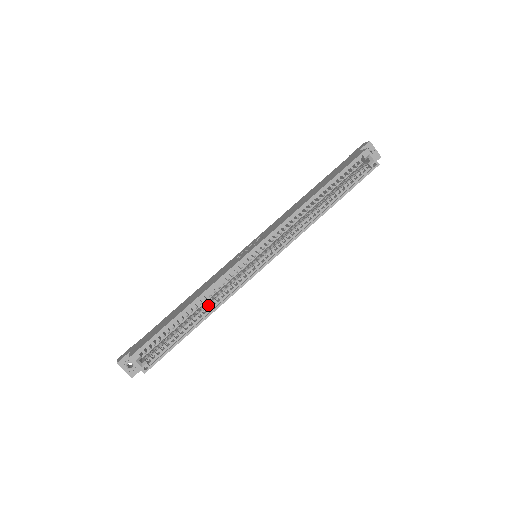
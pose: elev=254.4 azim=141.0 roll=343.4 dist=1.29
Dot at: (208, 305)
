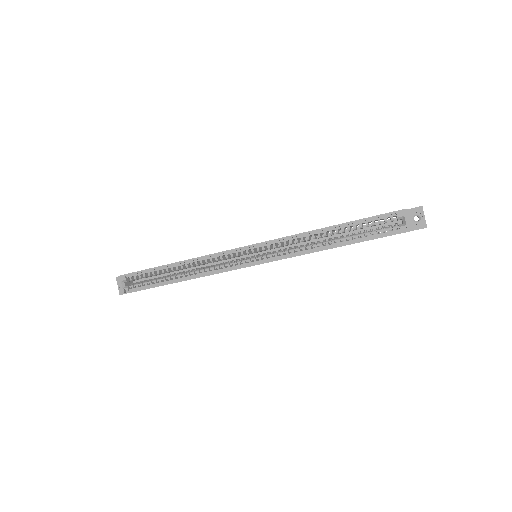
Dot at: (192, 271)
